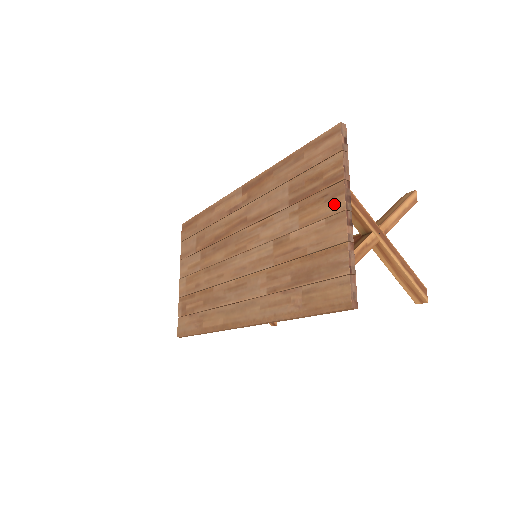
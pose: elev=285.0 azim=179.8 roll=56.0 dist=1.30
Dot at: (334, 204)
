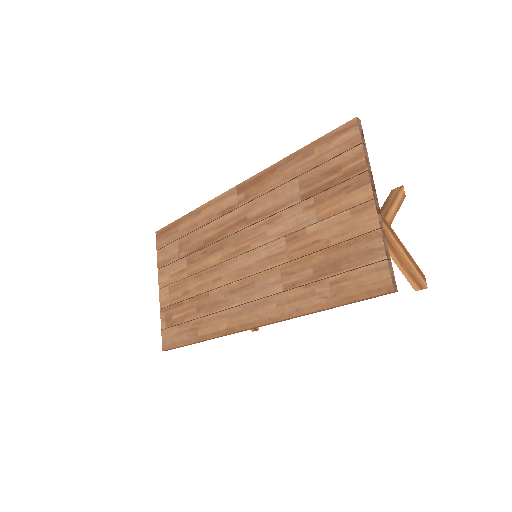
Dot at: (359, 194)
